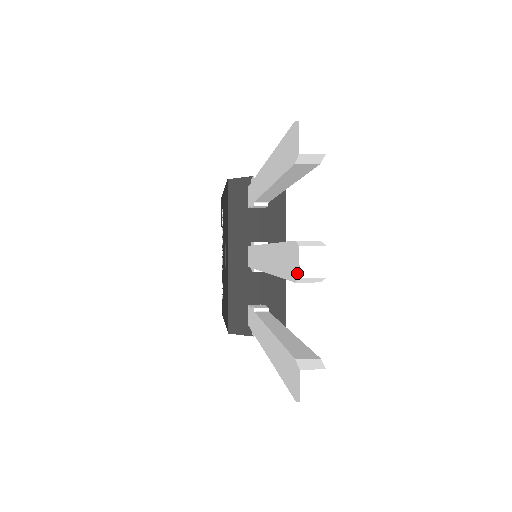
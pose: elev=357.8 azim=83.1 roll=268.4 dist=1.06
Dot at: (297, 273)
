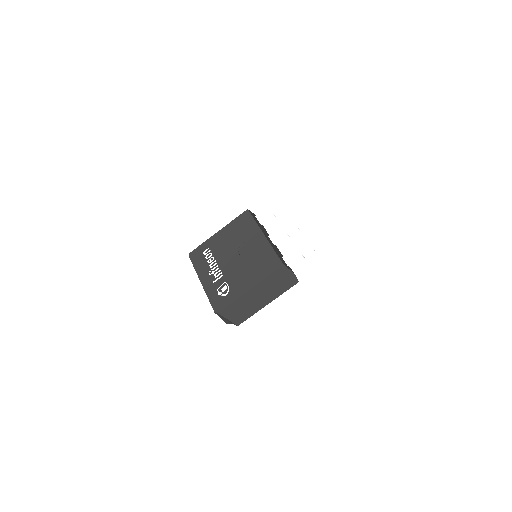
Dot at: (379, 162)
